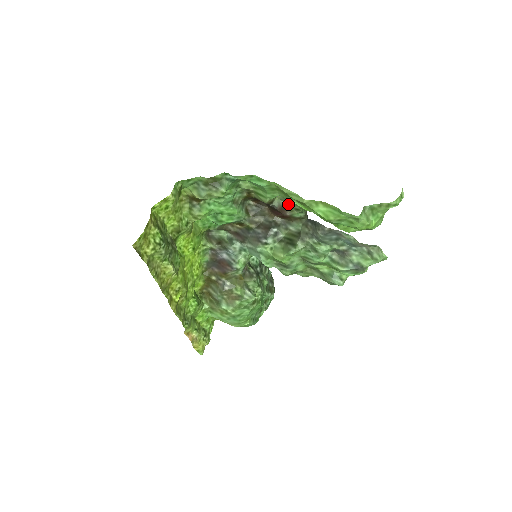
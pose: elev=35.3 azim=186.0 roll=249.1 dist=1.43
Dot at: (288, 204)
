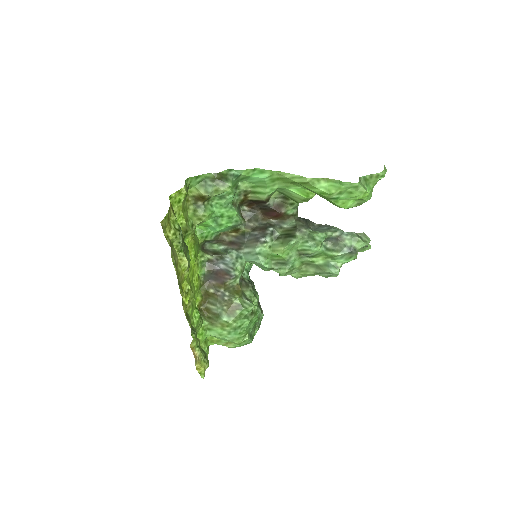
Dot at: (283, 201)
